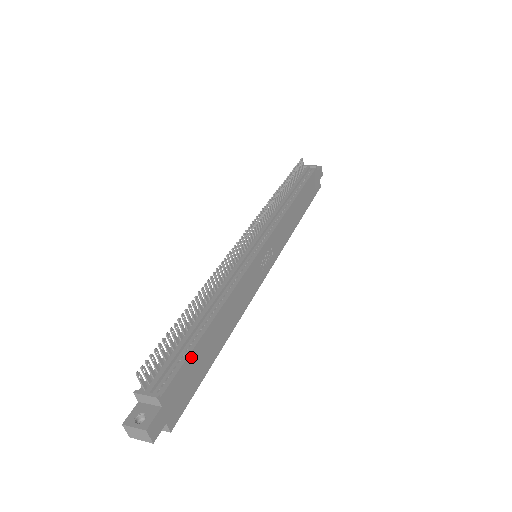
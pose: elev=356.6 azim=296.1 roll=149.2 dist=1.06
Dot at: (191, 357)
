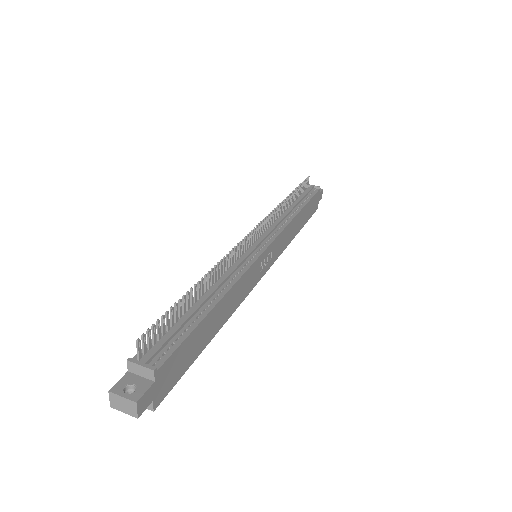
Dot at: (189, 338)
